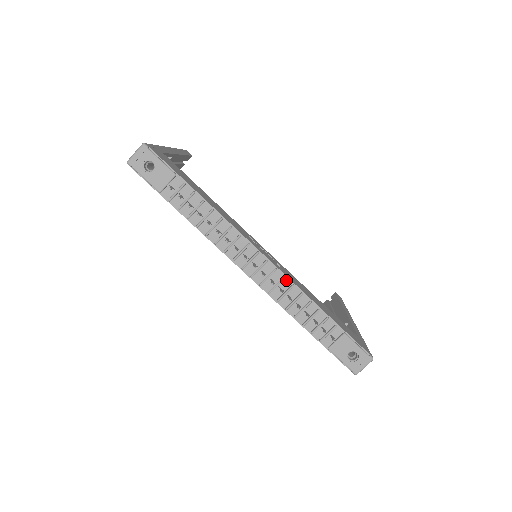
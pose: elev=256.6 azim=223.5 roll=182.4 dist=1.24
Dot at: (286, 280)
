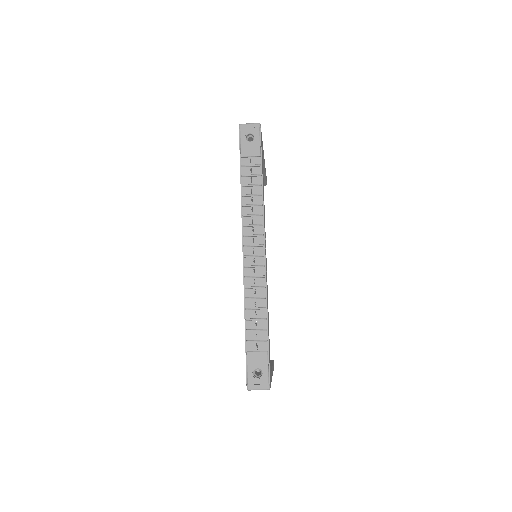
Dot at: (264, 279)
